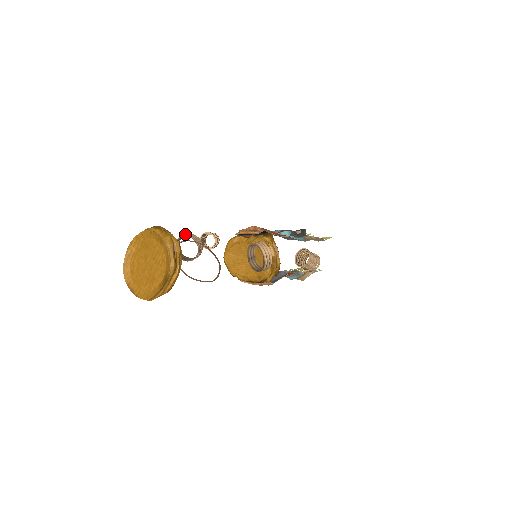
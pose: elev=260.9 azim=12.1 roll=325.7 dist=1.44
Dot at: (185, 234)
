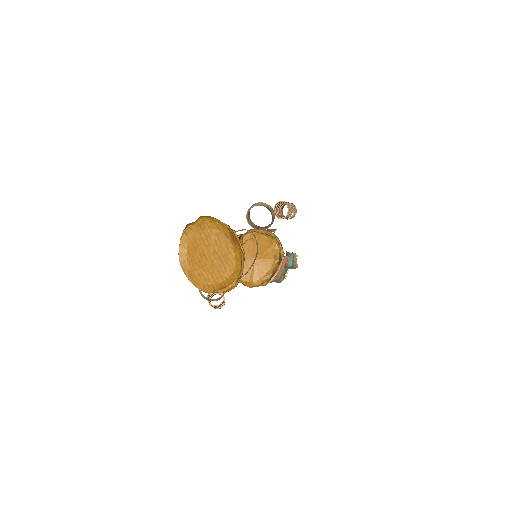
Dot at: occluded
